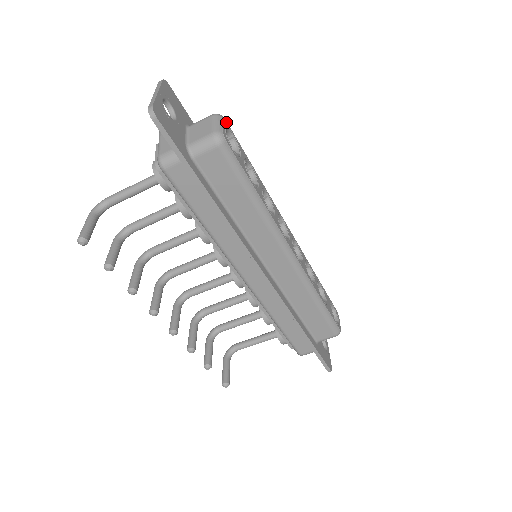
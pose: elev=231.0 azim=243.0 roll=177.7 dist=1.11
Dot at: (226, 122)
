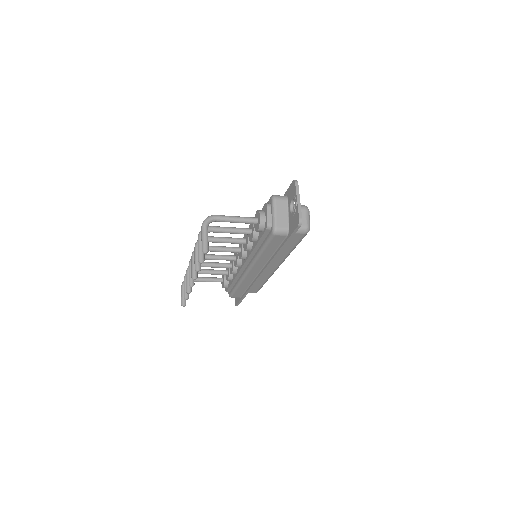
Dot at: occluded
